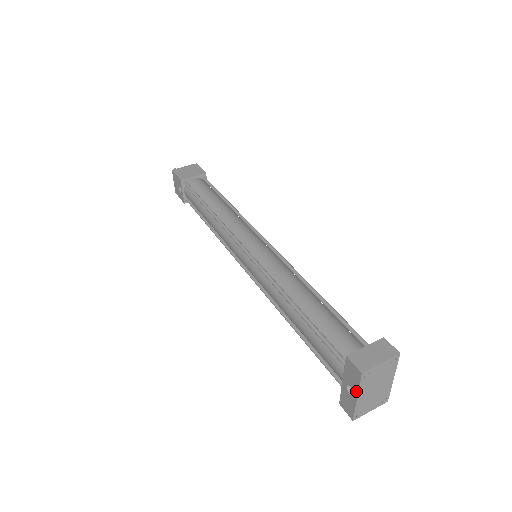
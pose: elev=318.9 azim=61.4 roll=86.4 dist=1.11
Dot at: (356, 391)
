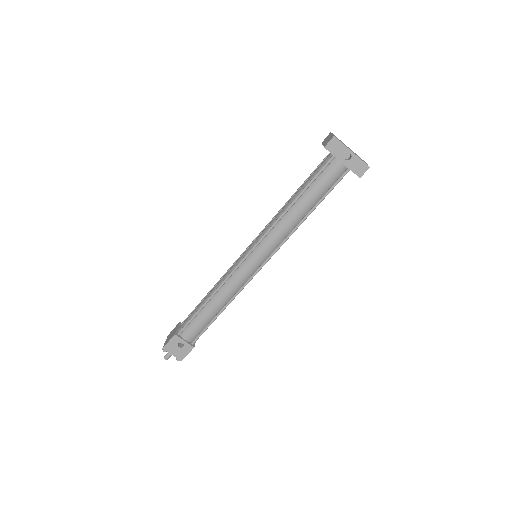
Dot at: (347, 150)
